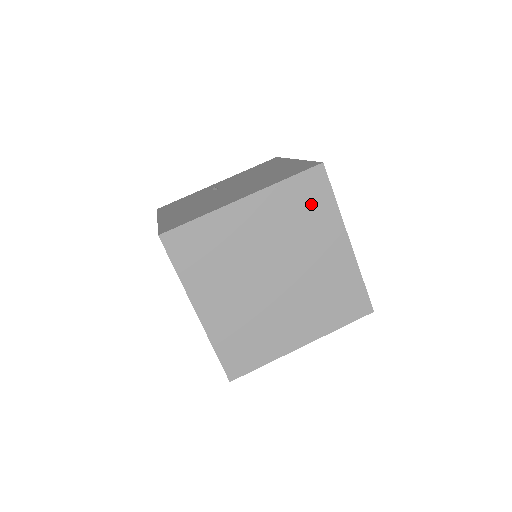
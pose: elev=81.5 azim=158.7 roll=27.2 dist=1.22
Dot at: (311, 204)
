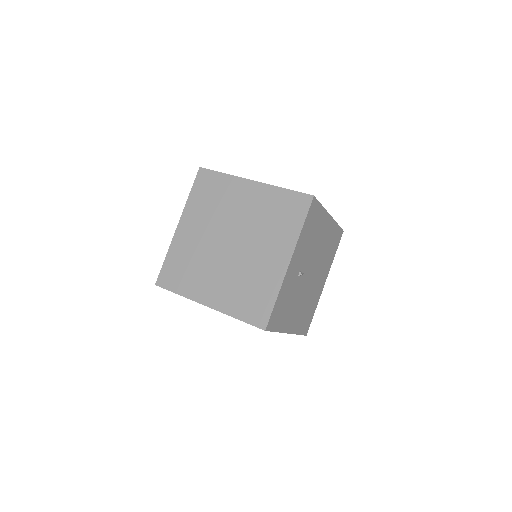
Dot at: (286, 216)
